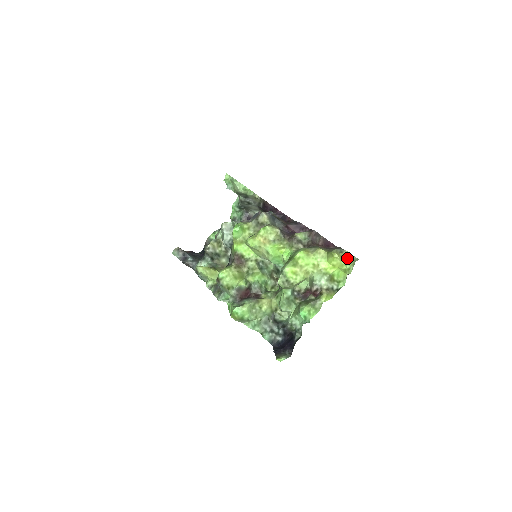
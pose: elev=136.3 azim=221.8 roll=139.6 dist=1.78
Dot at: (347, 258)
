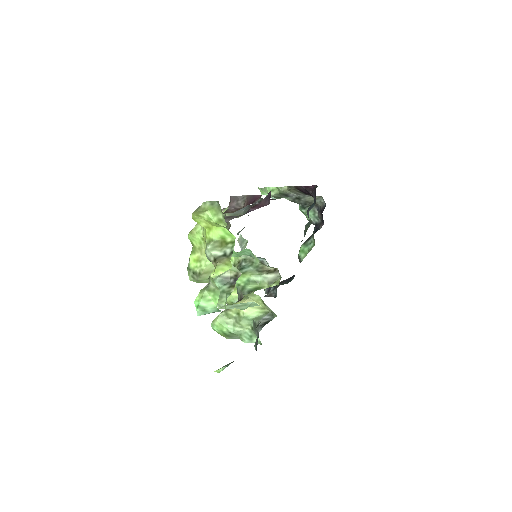
Dot at: (208, 210)
